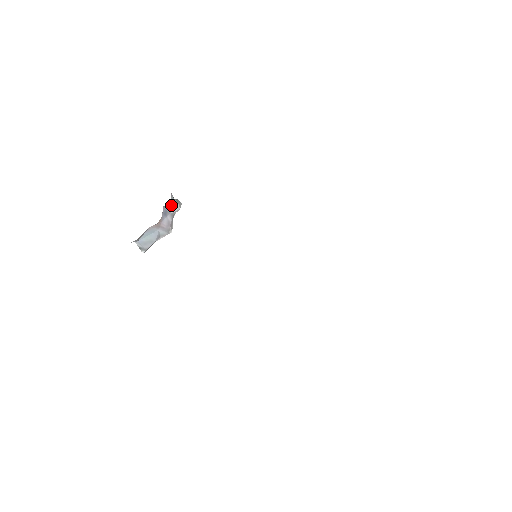
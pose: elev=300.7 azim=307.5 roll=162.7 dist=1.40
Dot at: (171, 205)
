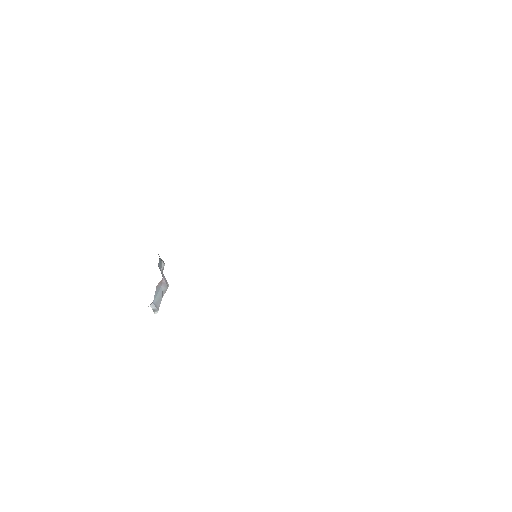
Dot at: (160, 263)
